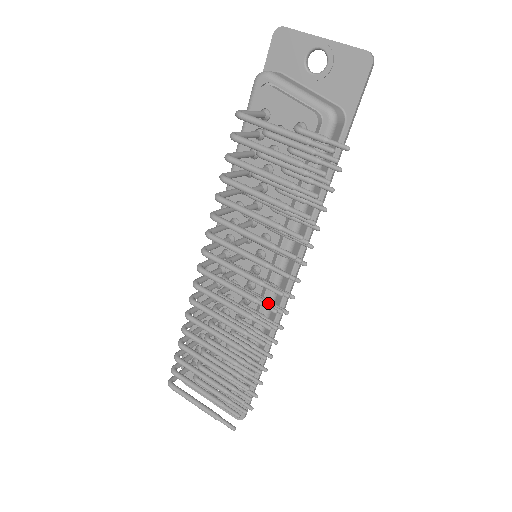
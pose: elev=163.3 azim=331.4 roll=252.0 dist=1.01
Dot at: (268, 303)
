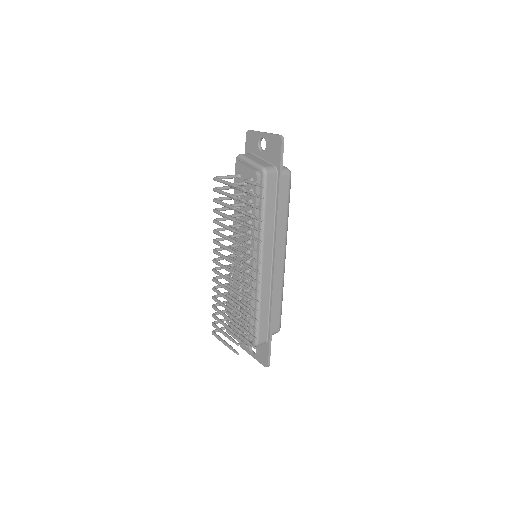
Dot at: (244, 276)
